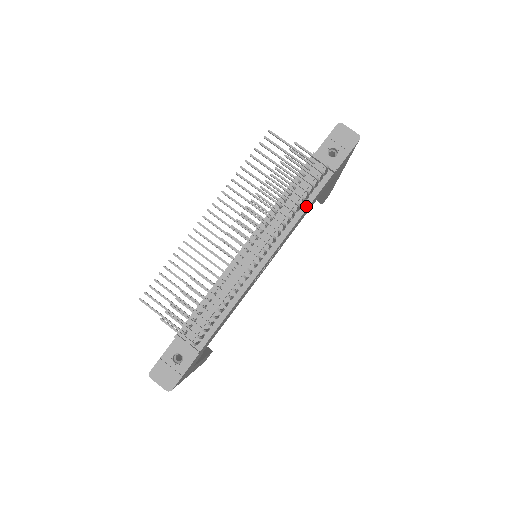
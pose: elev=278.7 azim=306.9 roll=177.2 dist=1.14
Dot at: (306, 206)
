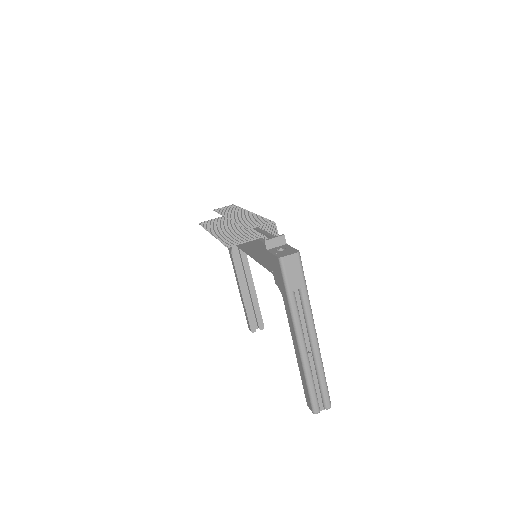
Dot at: occluded
